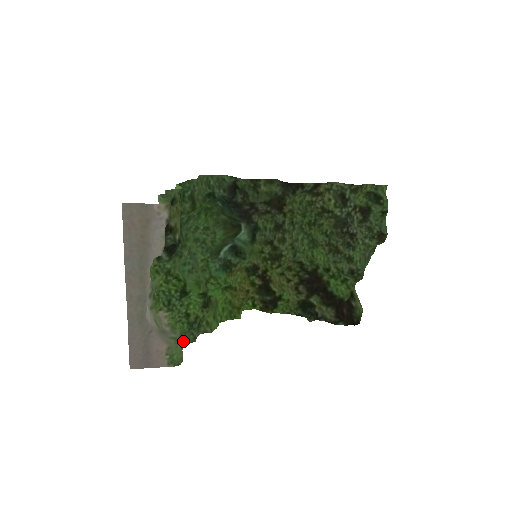
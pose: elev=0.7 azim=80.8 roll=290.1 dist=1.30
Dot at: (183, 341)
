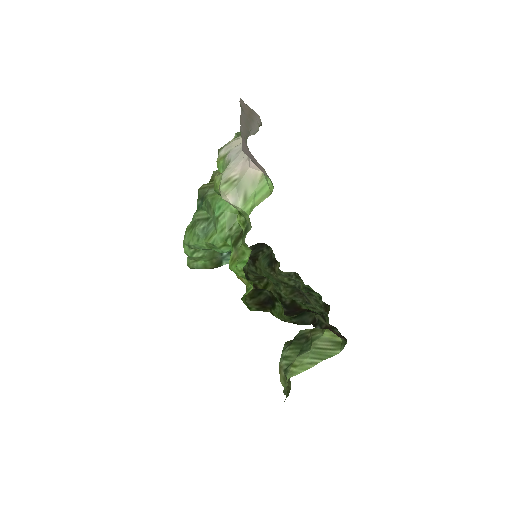
Dot at: (246, 214)
